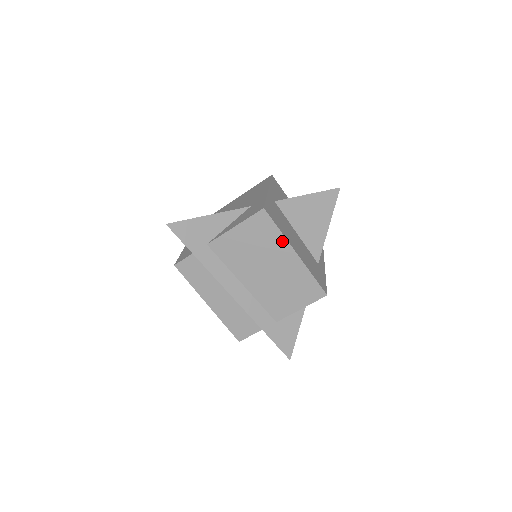
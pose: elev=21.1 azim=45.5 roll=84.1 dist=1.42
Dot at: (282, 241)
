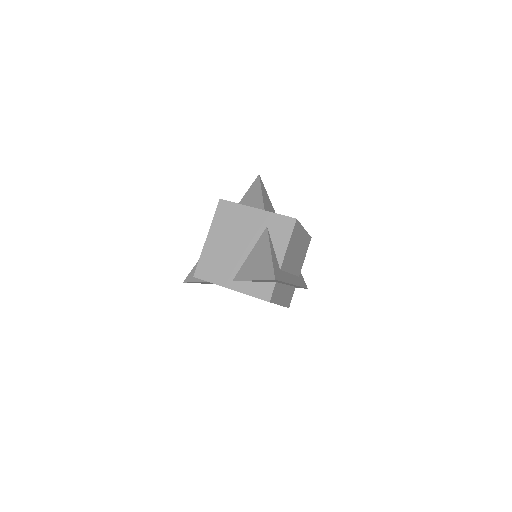
Dot at: (301, 229)
